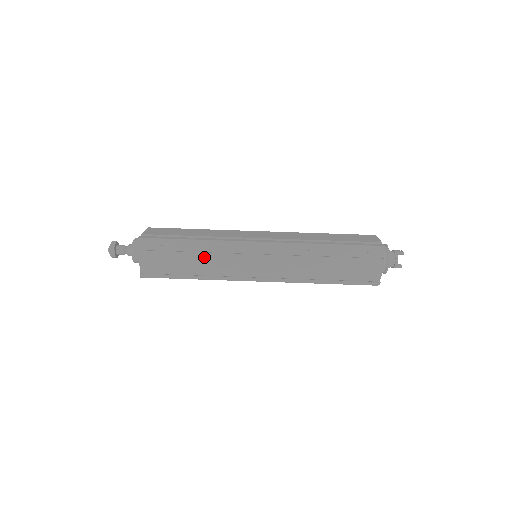
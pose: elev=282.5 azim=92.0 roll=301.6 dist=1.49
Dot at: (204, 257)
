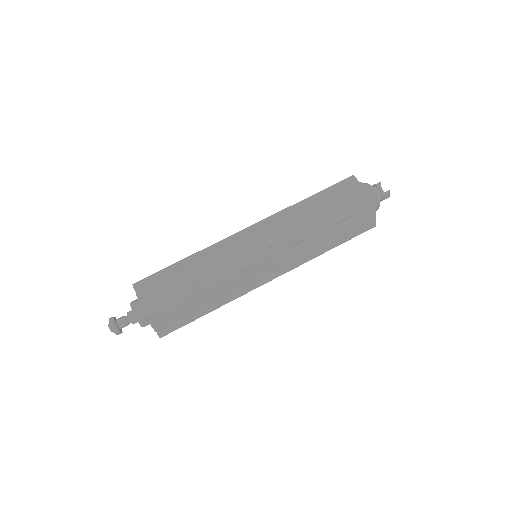
Dot at: (201, 265)
